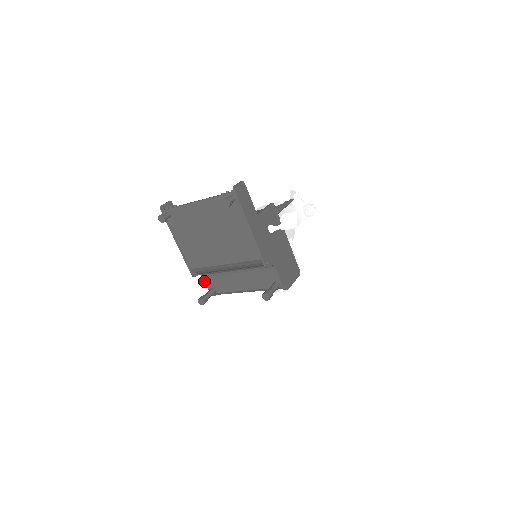
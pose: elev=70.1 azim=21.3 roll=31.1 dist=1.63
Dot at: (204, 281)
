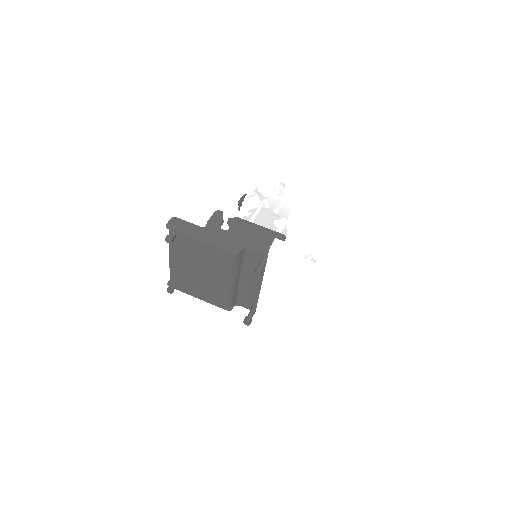
Dot at: occluded
